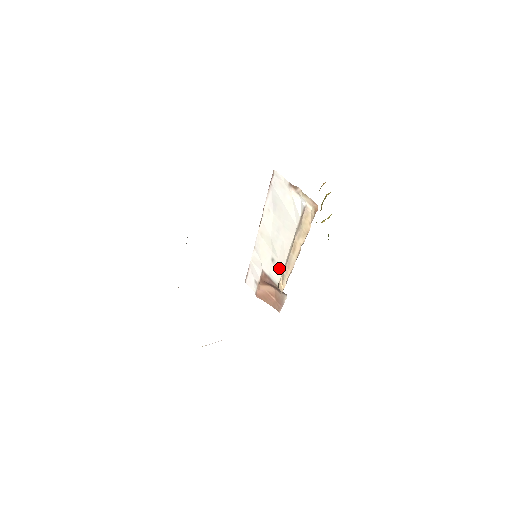
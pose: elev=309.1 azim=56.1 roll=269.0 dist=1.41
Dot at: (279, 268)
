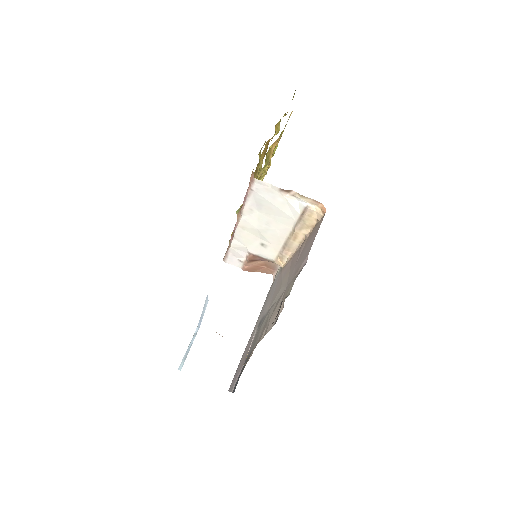
Dot at: (273, 250)
